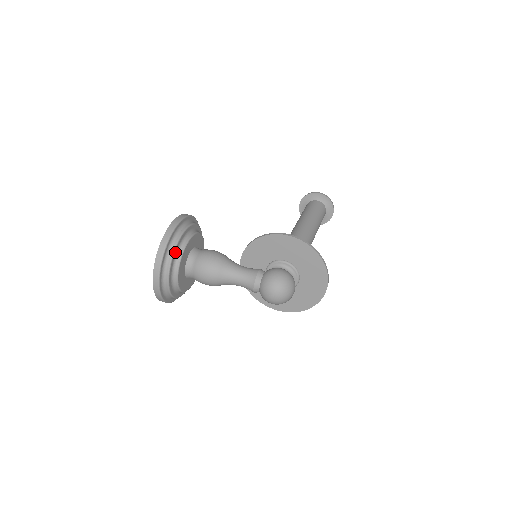
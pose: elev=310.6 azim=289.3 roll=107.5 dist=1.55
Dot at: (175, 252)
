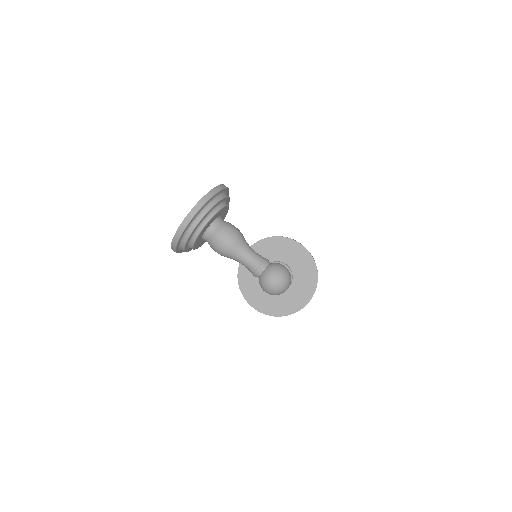
Dot at: (215, 205)
